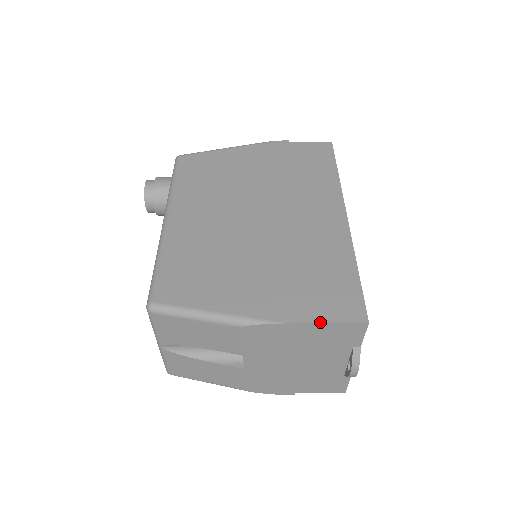
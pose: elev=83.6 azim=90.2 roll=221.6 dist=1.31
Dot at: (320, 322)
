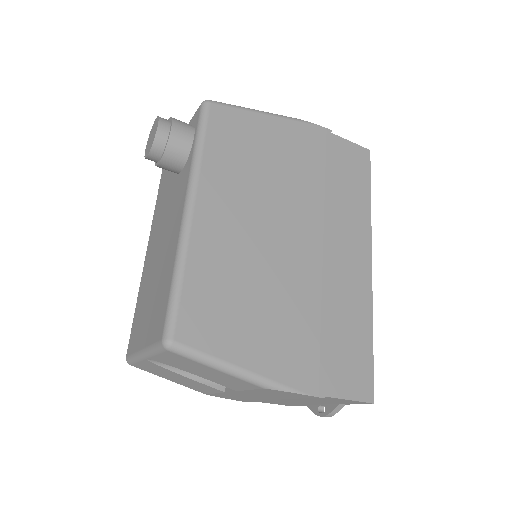
Dot at: (336, 397)
